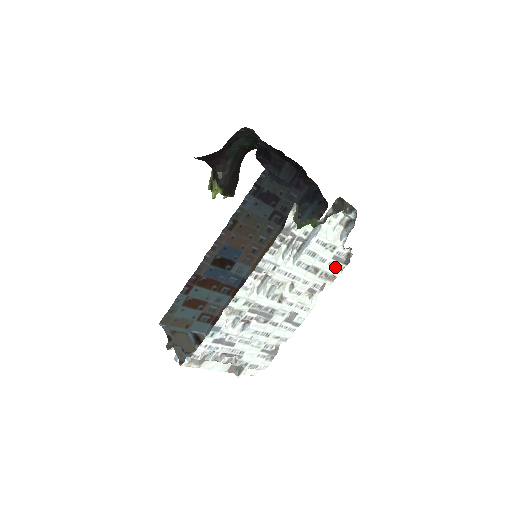
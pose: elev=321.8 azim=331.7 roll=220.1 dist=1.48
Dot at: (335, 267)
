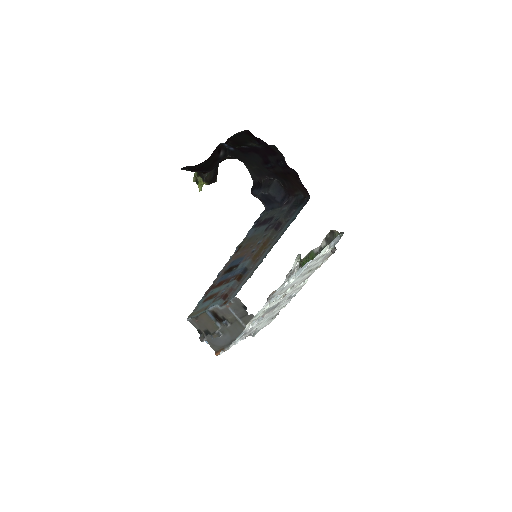
Dot at: (323, 260)
